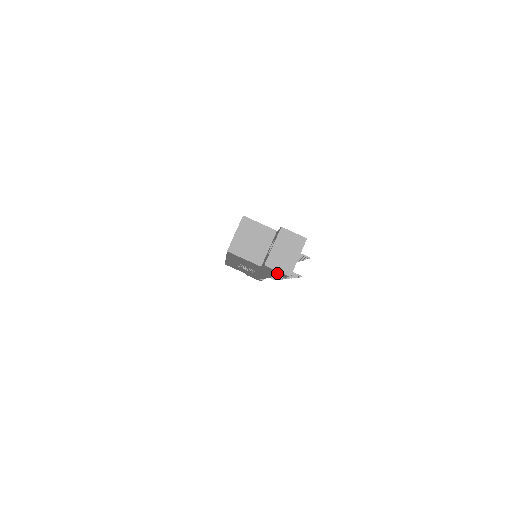
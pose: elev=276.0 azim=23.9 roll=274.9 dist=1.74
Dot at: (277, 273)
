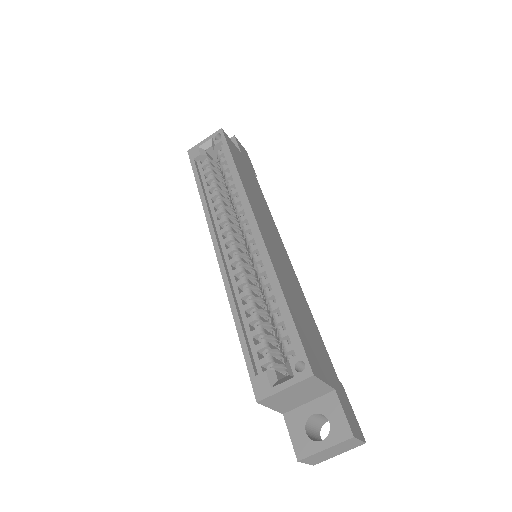
Dot at: occluded
